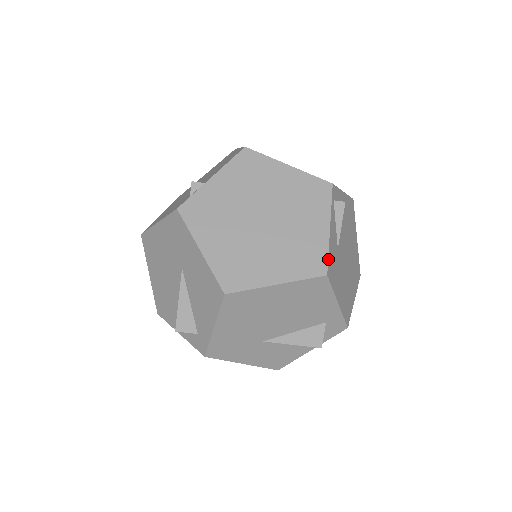
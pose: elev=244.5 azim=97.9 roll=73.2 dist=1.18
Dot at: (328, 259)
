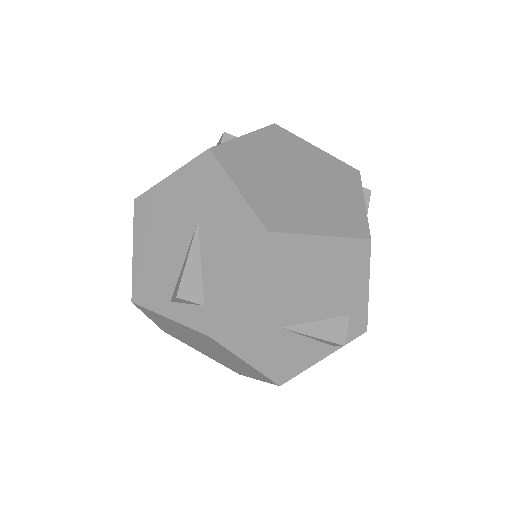
Dot at: occluded
